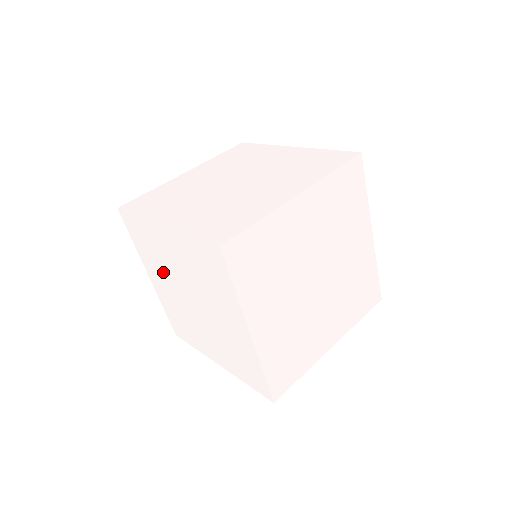
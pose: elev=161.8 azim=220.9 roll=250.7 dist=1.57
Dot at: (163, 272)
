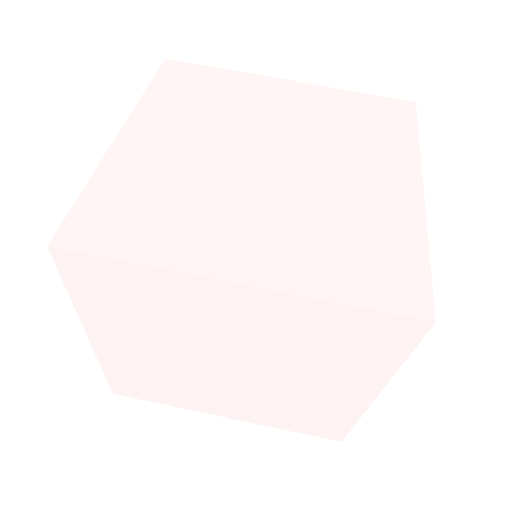
Dot at: (160, 336)
